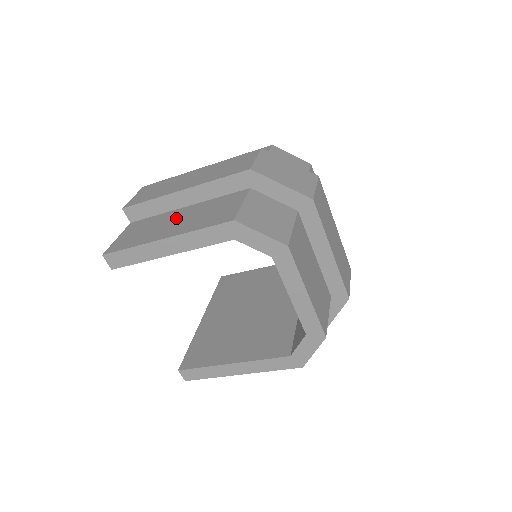
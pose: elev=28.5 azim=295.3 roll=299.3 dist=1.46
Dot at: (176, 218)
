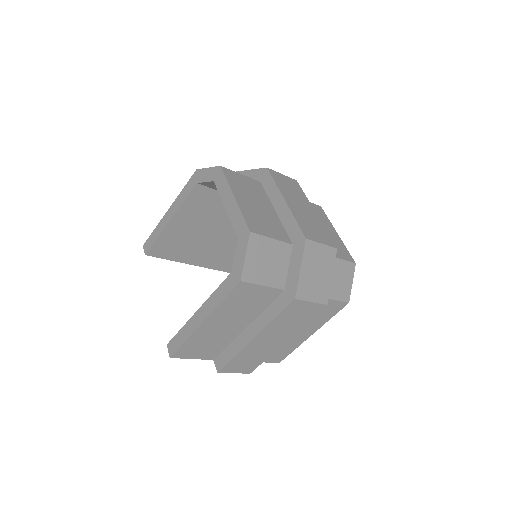
Dot at: occluded
